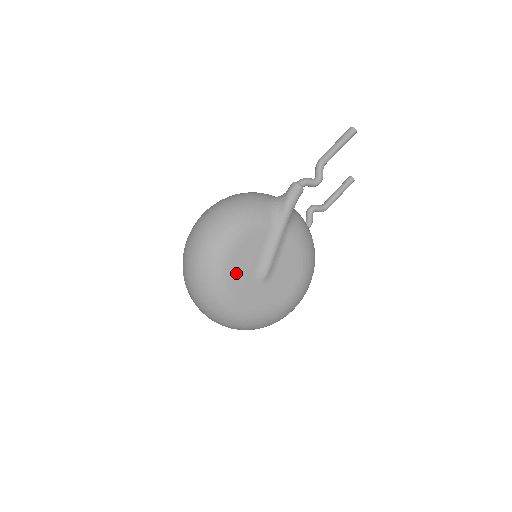
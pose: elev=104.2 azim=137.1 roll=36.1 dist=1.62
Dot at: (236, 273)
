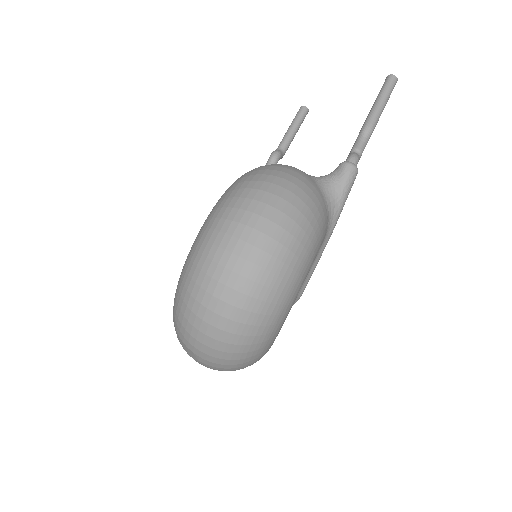
Dot at: occluded
